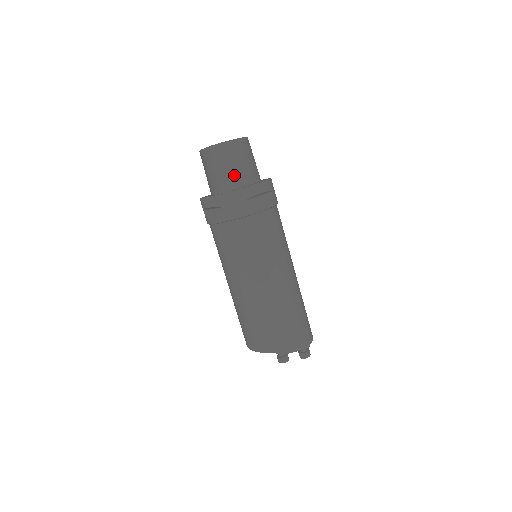
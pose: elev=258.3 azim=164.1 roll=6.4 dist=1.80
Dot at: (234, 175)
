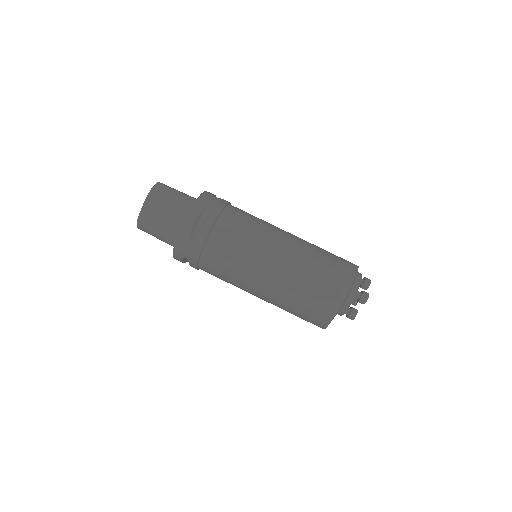
Dot at: (188, 195)
